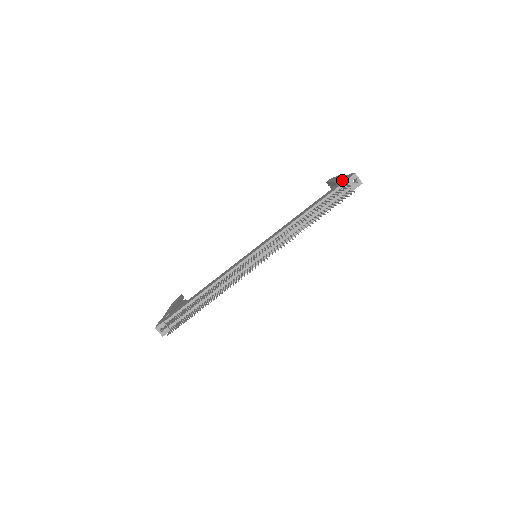
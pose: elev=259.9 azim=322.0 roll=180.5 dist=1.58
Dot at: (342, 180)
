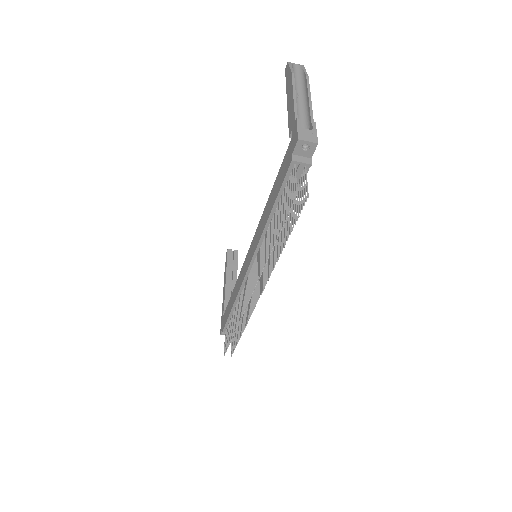
Dot at: (291, 132)
